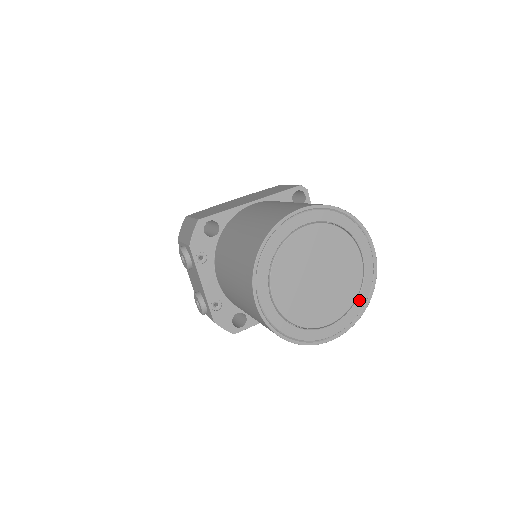
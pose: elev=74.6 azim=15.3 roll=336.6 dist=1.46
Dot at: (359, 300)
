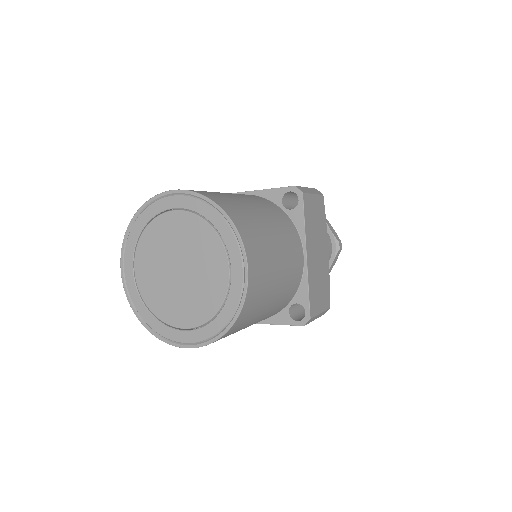
Dot at: (219, 318)
